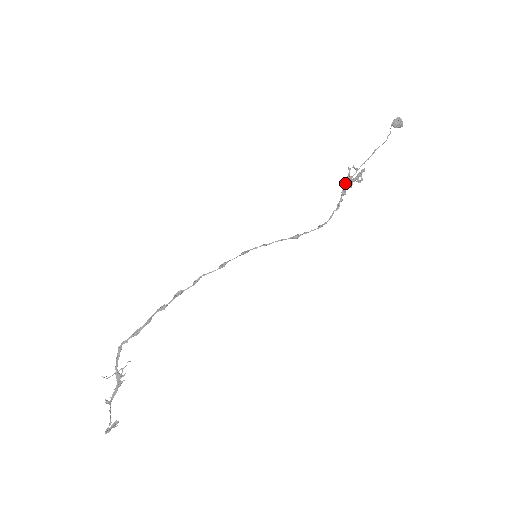
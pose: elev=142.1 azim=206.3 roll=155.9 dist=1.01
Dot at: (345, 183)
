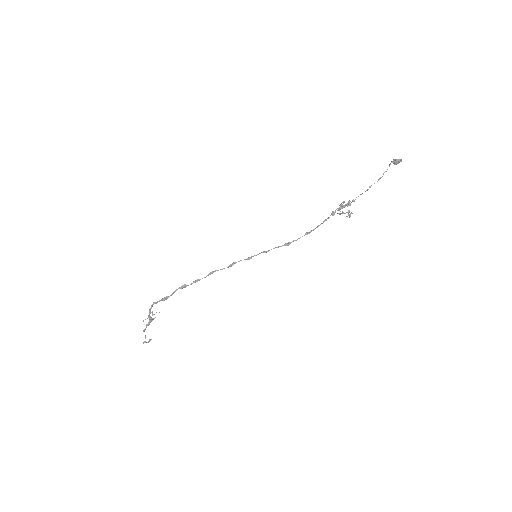
Dot at: occluded
